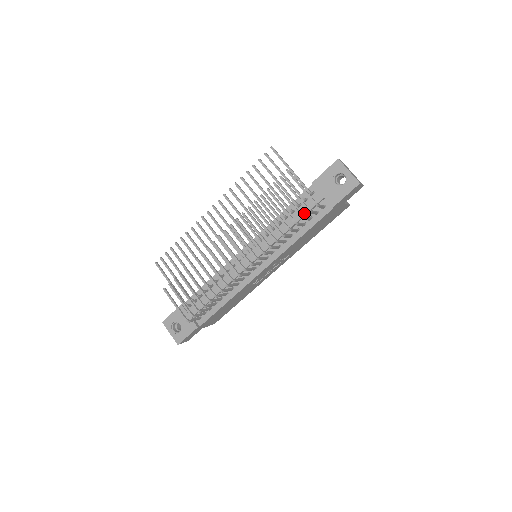
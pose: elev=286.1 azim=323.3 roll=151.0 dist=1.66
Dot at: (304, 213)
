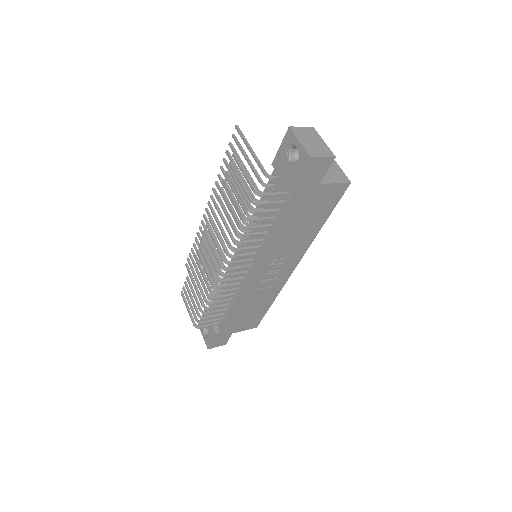
Dot at: occluded
